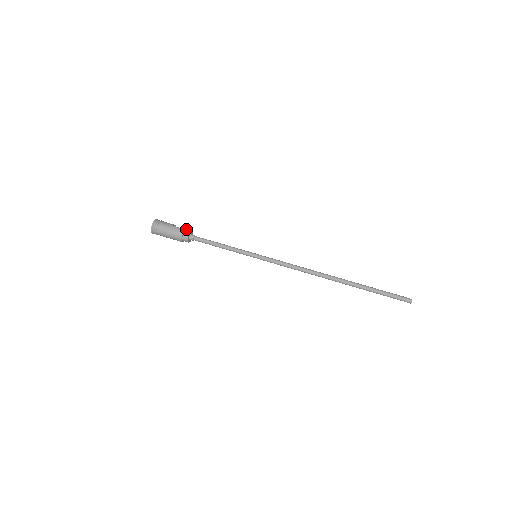
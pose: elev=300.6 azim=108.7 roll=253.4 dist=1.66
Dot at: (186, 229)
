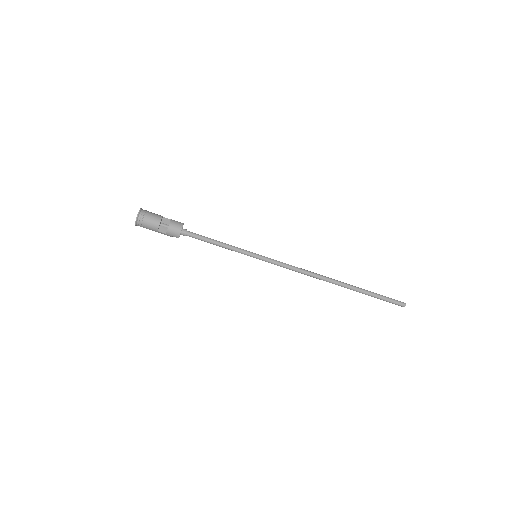
Dot at: (174, 236)
